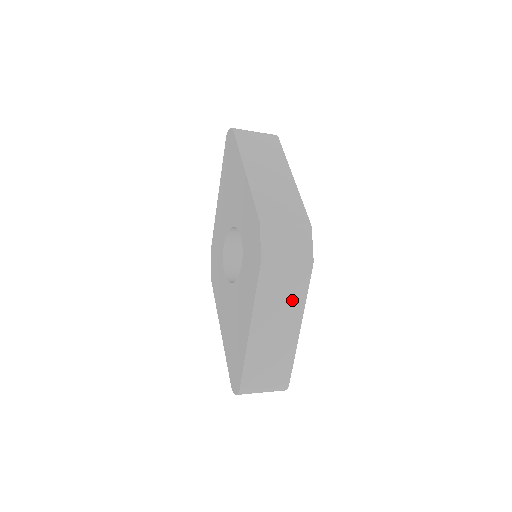
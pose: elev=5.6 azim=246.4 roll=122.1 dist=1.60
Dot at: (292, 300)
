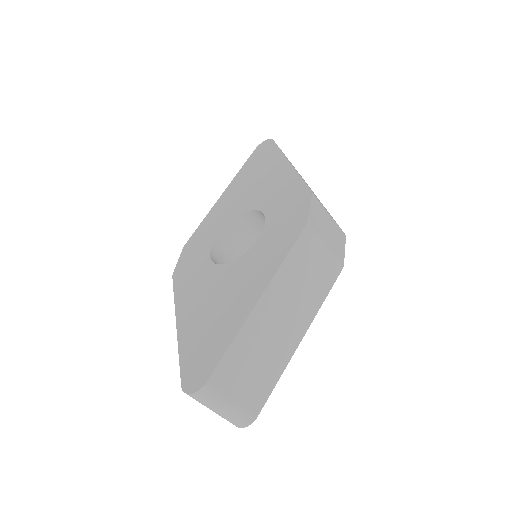
Dot at: (310, 296)
